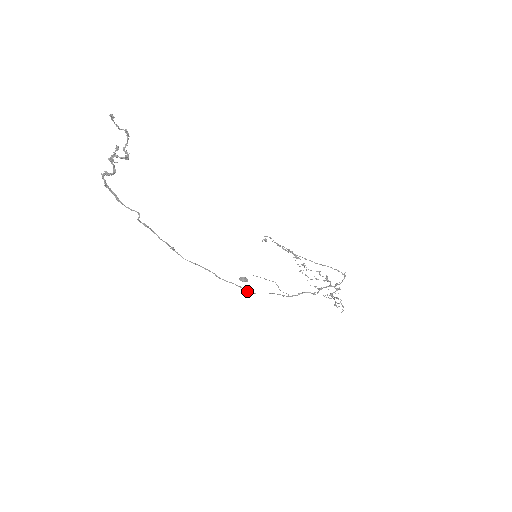
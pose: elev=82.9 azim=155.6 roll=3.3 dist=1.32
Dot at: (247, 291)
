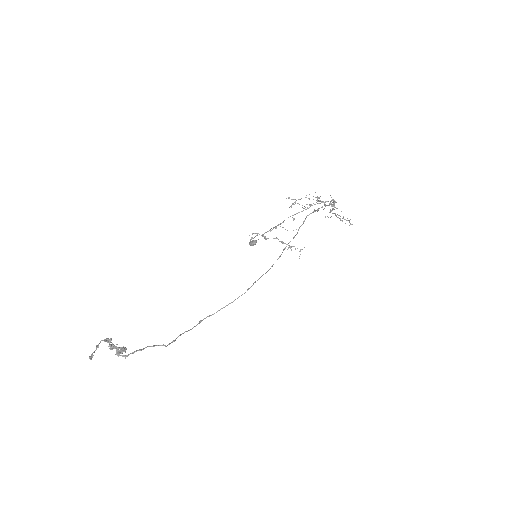
Dot at: (268, 270)
